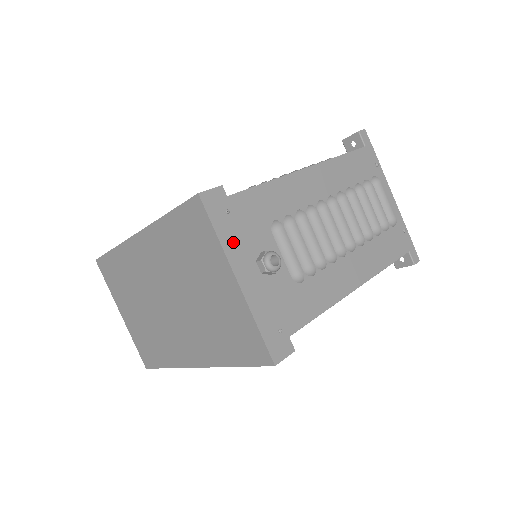
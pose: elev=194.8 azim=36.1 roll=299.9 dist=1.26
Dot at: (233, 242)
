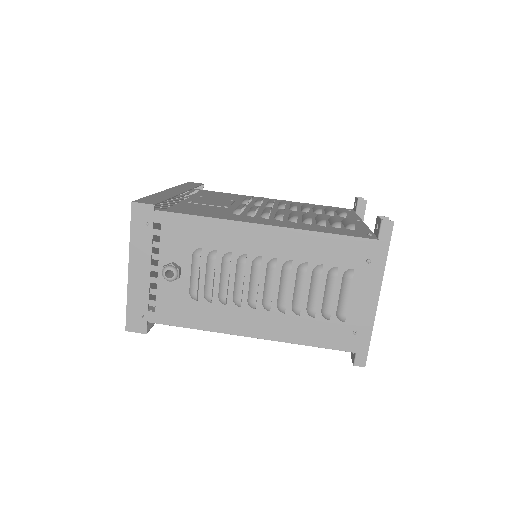
Dot at: (140, 245)
